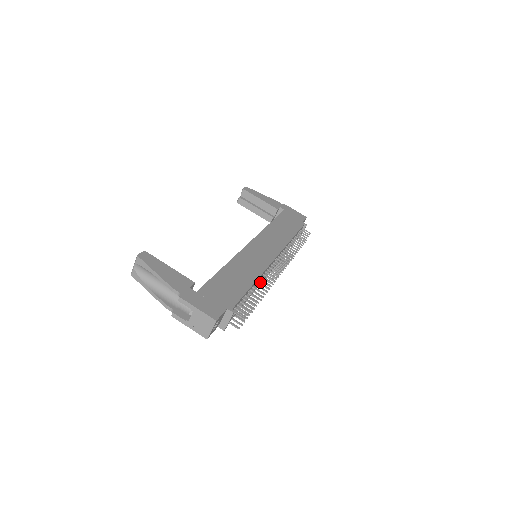
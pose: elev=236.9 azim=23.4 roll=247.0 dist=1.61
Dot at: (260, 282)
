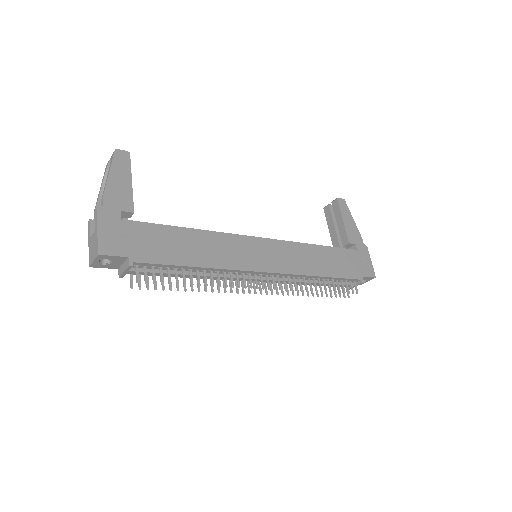
Dot at: (213, 274)
